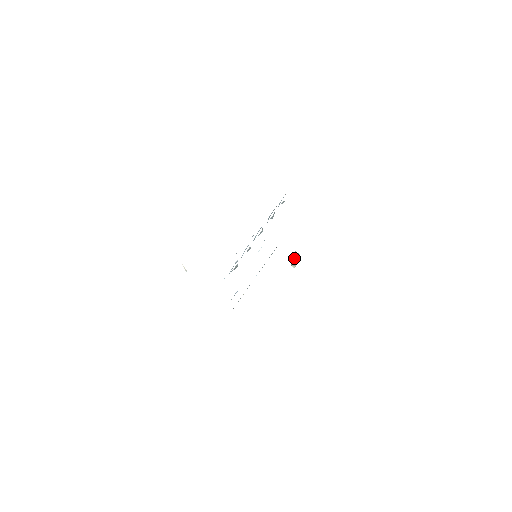
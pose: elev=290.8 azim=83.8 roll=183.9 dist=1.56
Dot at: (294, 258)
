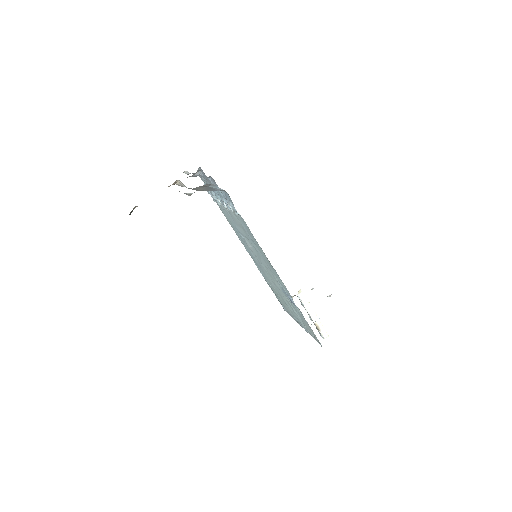
Dot at: (309, 314)
